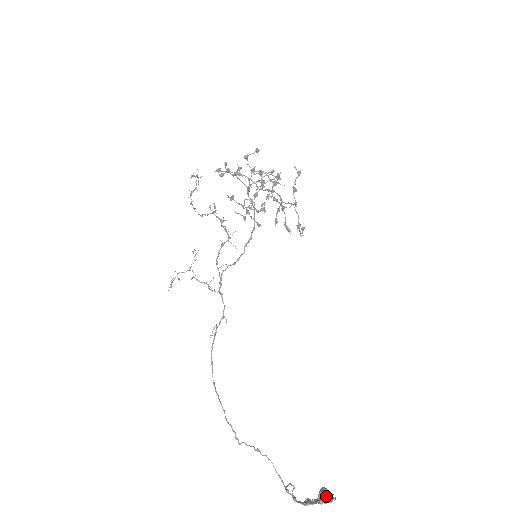
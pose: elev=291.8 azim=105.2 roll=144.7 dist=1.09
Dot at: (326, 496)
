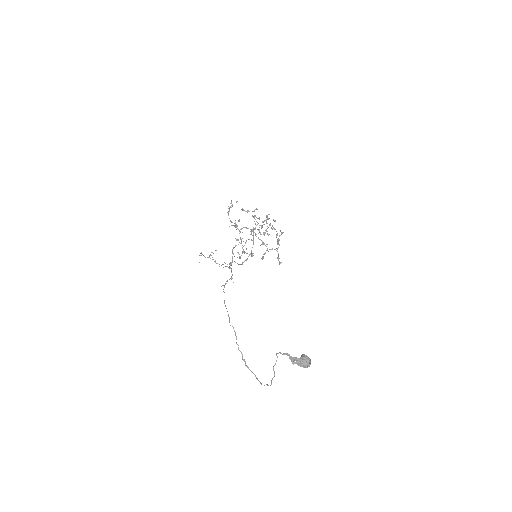
Dot at: (306, 355)
